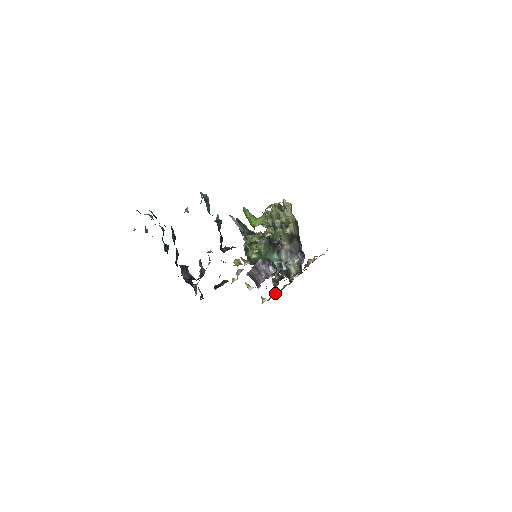
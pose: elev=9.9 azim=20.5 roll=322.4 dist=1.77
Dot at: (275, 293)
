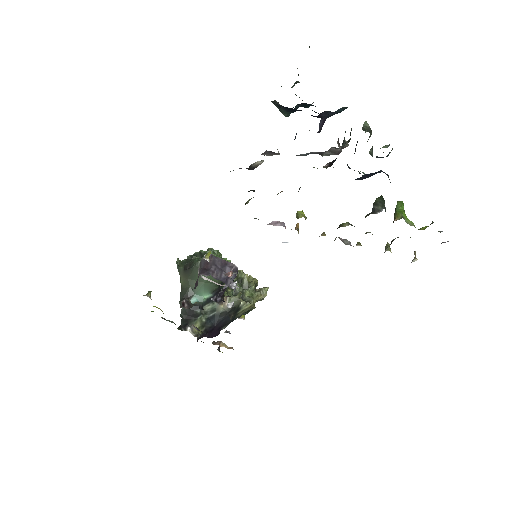
Dot at: occluded
